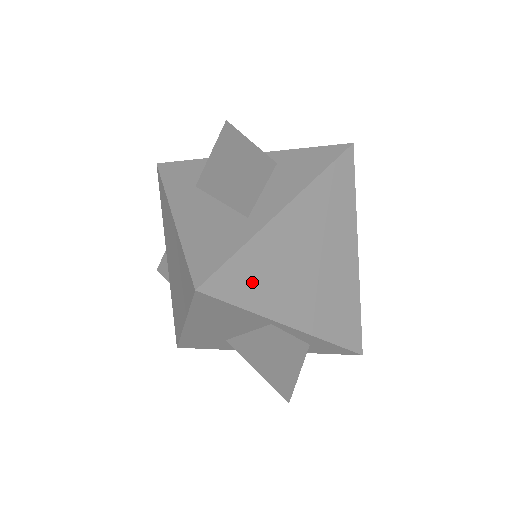
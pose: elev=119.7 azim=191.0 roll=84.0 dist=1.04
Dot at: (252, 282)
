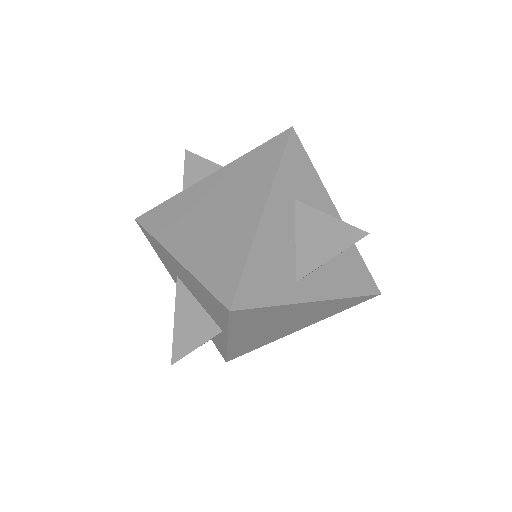
Dot at: (251, 319)
